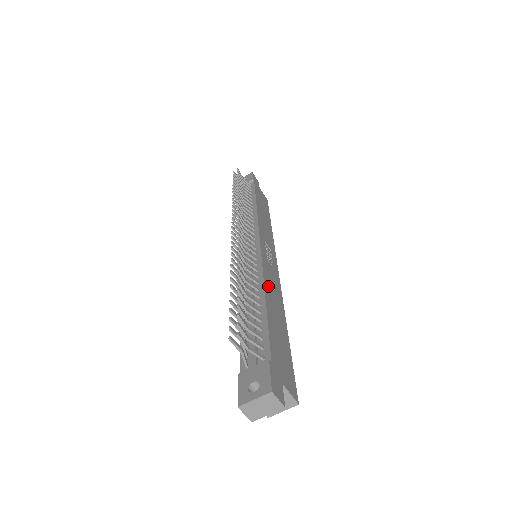
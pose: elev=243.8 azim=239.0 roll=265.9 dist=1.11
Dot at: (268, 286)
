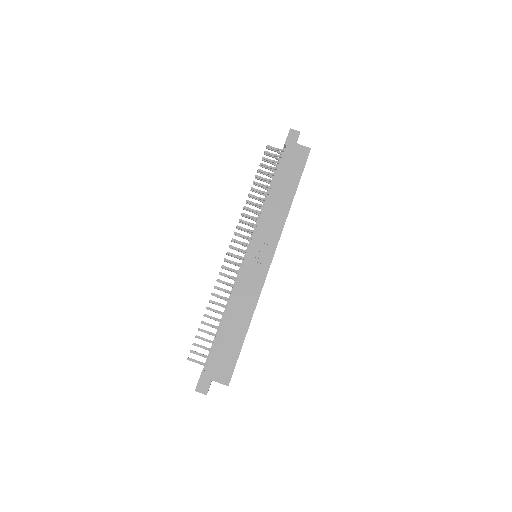
Dot at: (236, 301)
